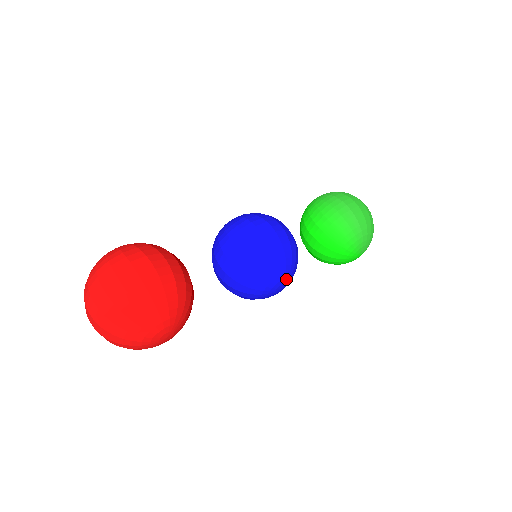
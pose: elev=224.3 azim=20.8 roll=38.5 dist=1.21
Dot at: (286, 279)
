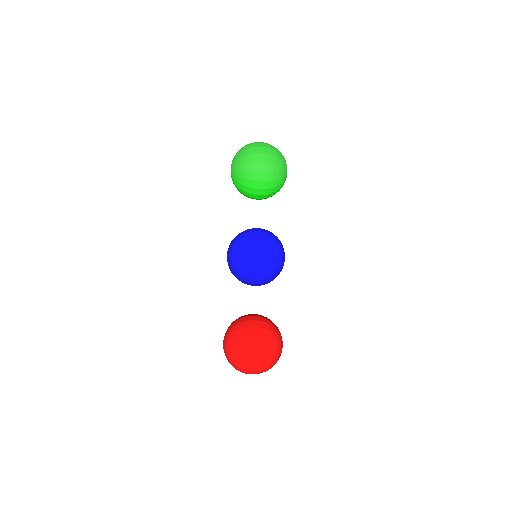
Dot at: (284, 256)
